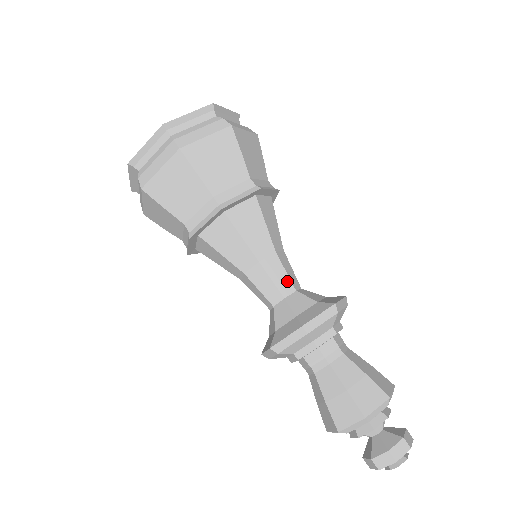
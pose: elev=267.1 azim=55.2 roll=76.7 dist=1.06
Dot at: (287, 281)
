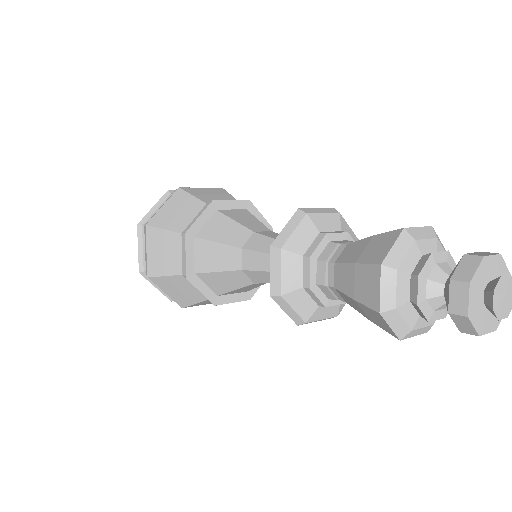
Dot at: occluded
